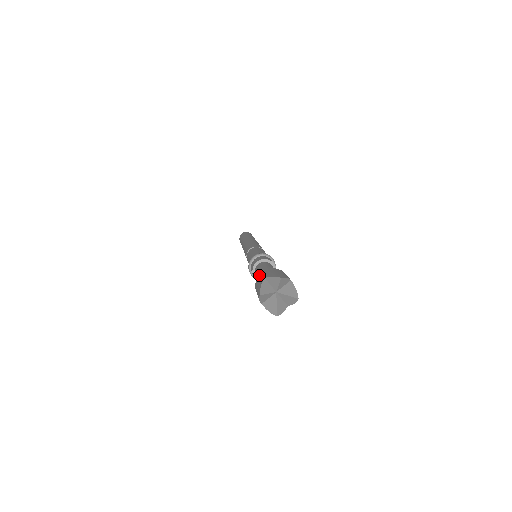
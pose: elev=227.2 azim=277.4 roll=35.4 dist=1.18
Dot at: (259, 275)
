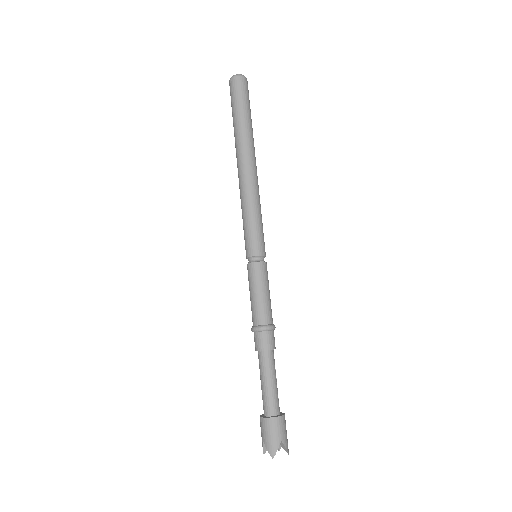
Dot at: (260, 420)
